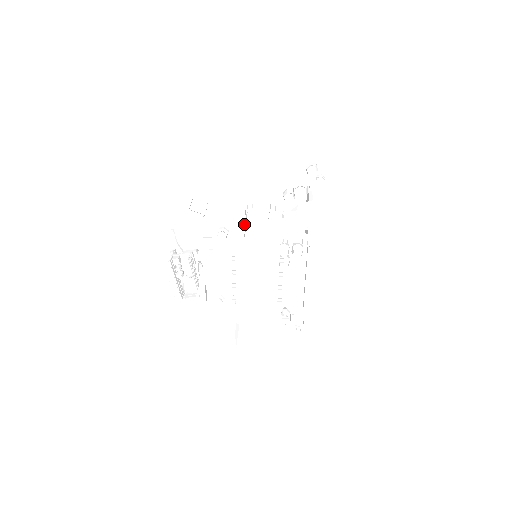
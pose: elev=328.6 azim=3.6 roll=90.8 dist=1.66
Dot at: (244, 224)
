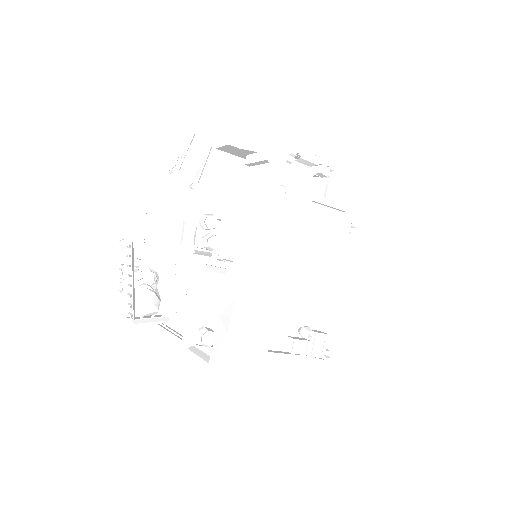
Dot at: (285, 178)
